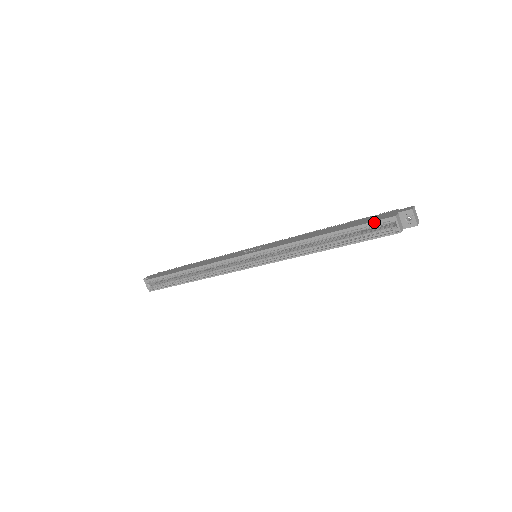
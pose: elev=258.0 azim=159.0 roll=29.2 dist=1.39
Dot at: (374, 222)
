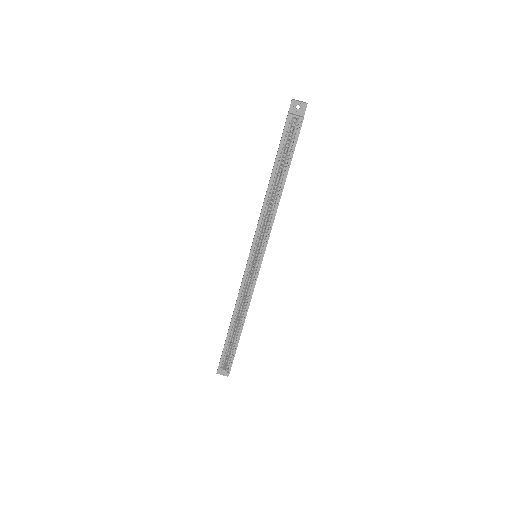
Dot at: (283, 134)
